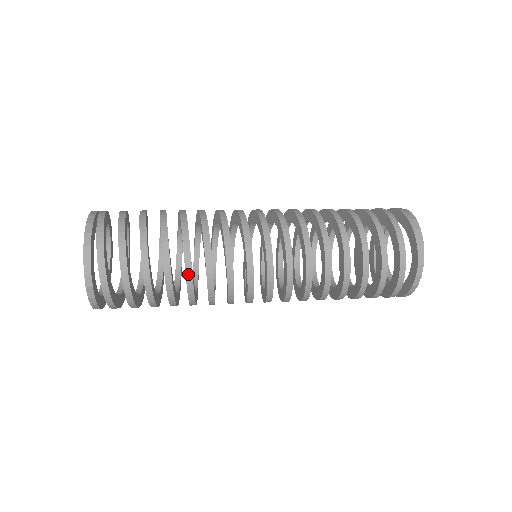
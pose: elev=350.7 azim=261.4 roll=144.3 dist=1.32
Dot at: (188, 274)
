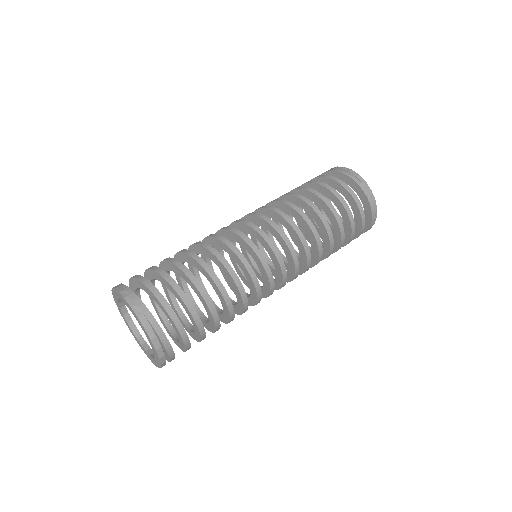
Dot at: occluded
